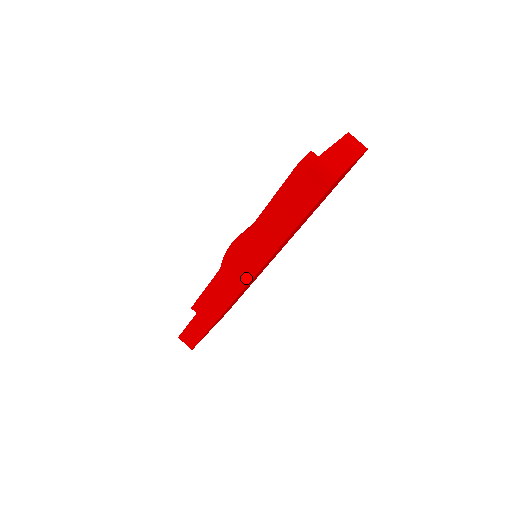
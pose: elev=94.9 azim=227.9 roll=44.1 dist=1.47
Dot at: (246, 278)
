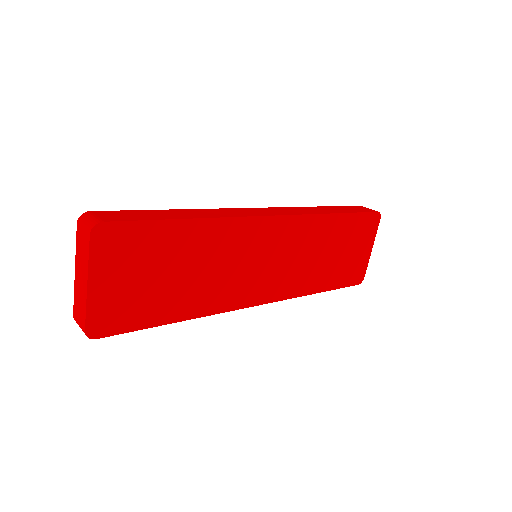
Dot at: (278, 213)
